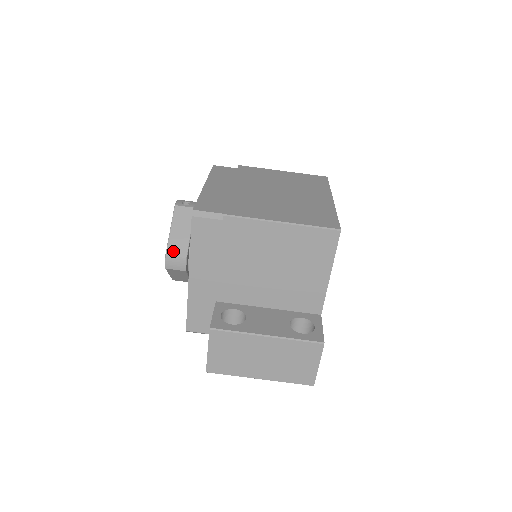
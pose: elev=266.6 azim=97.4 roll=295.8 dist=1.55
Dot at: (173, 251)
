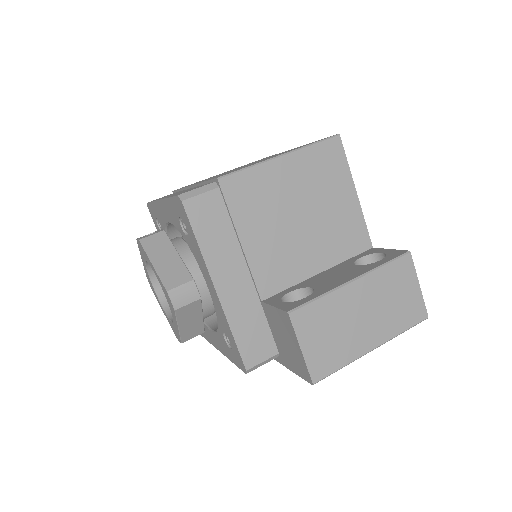
Dot at: (173, 282)
